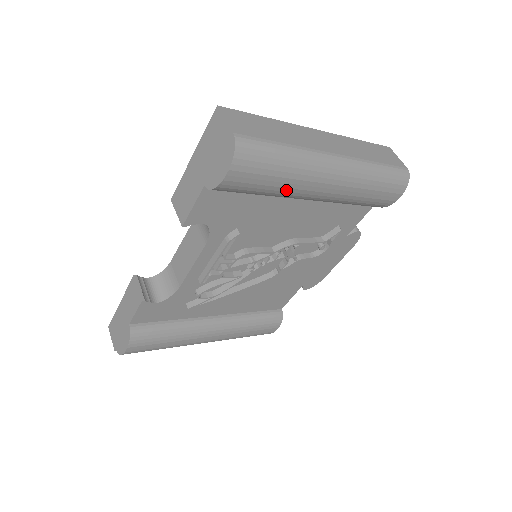
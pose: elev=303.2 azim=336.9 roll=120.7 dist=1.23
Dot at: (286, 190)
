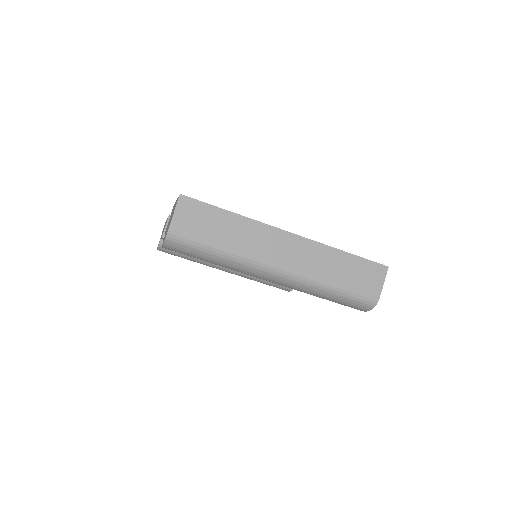
Dot at: occluded
